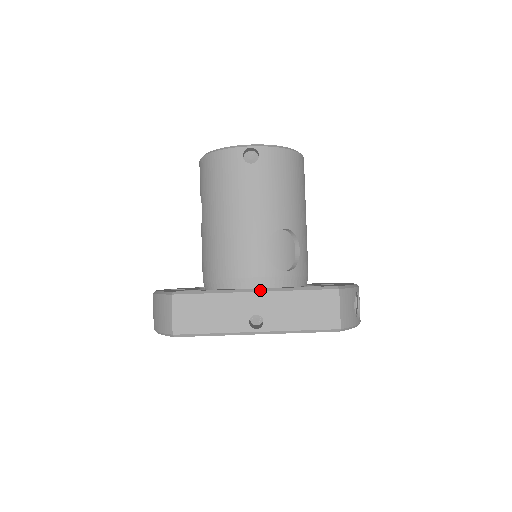
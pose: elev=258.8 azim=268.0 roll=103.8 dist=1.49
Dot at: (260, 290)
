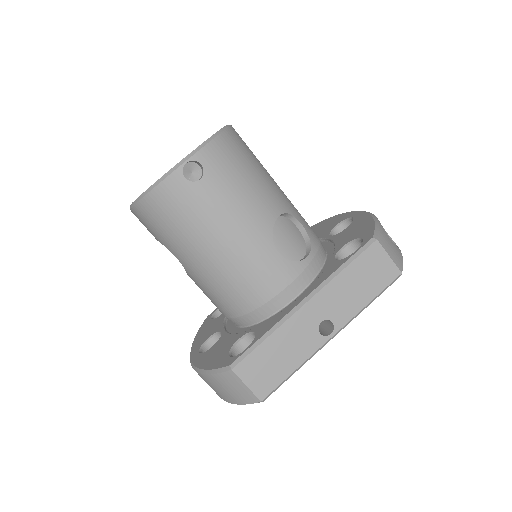
Dot at: (308, 298)
